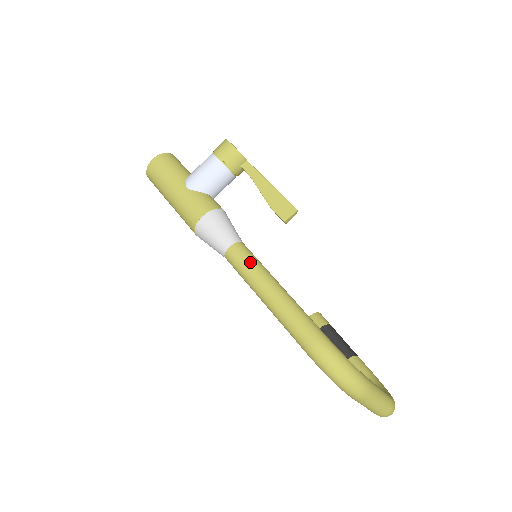
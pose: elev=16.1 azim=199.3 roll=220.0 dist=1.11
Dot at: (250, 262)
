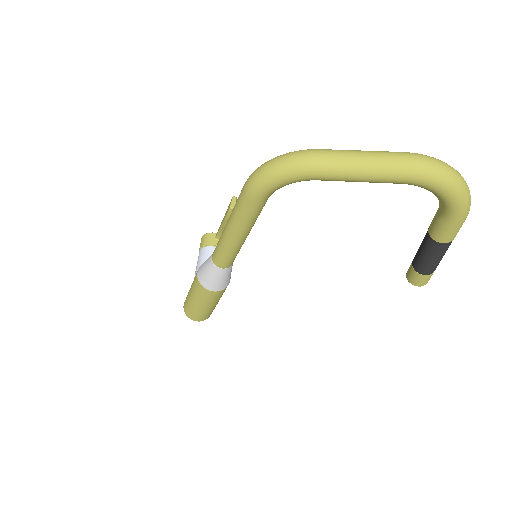
Dot at: occluded
